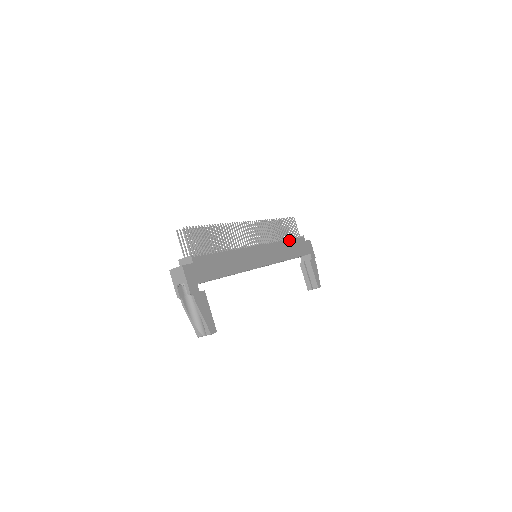
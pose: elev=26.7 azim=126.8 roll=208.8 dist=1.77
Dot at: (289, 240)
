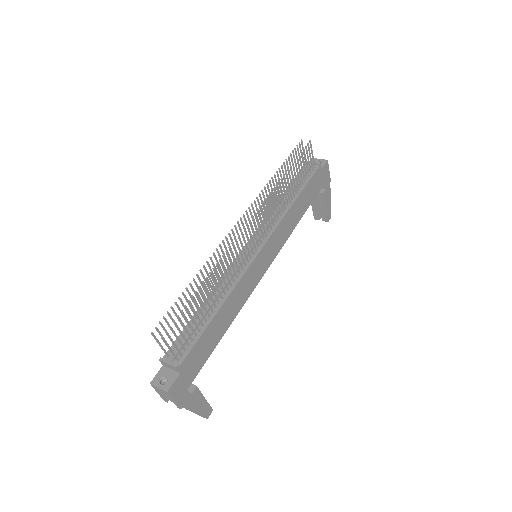
Dot at: (300, 193)
